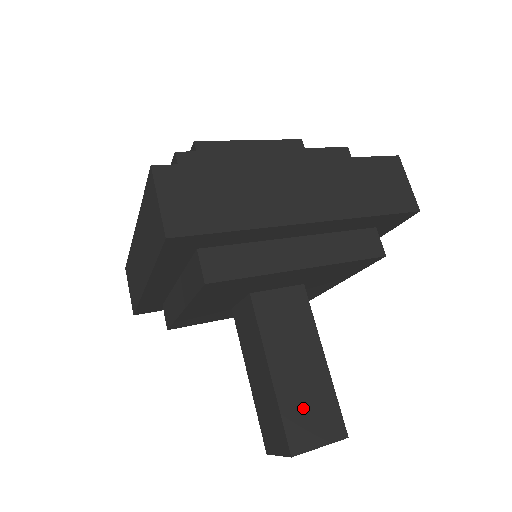
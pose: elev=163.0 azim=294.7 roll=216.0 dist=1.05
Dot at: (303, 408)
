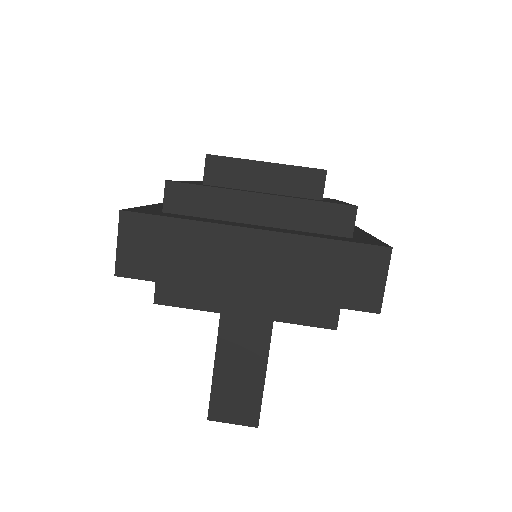
Dot at: (230, 394)
